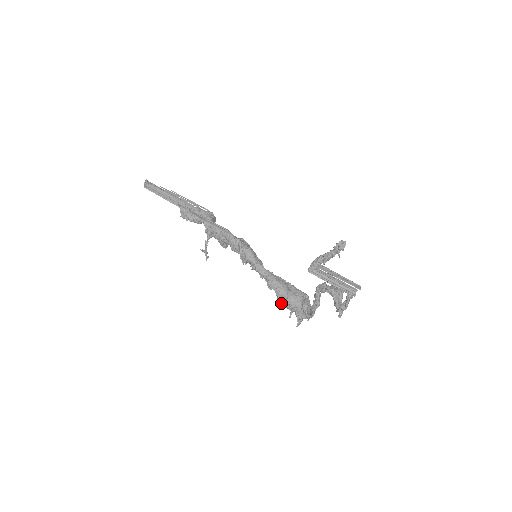
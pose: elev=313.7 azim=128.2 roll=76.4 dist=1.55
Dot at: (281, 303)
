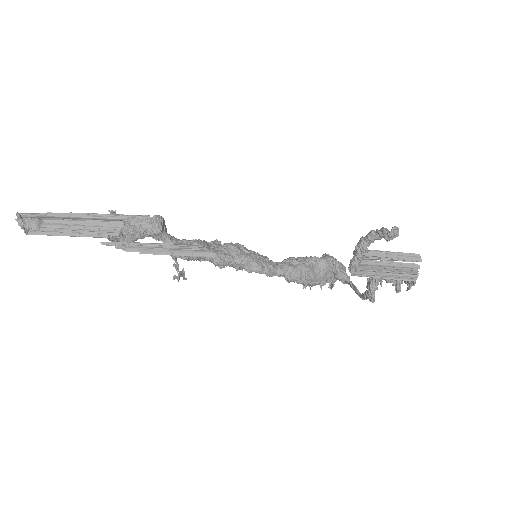
Dot at: (310, 289)
